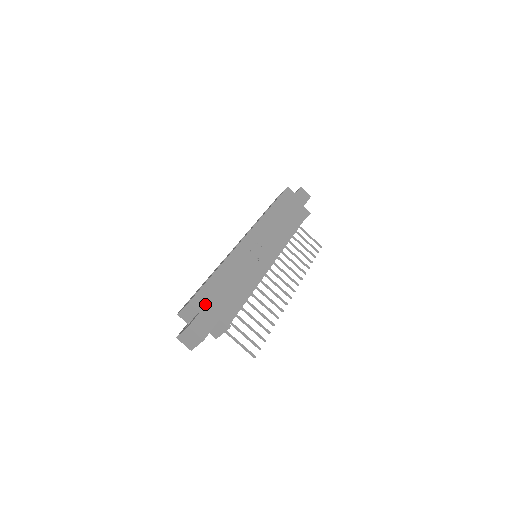
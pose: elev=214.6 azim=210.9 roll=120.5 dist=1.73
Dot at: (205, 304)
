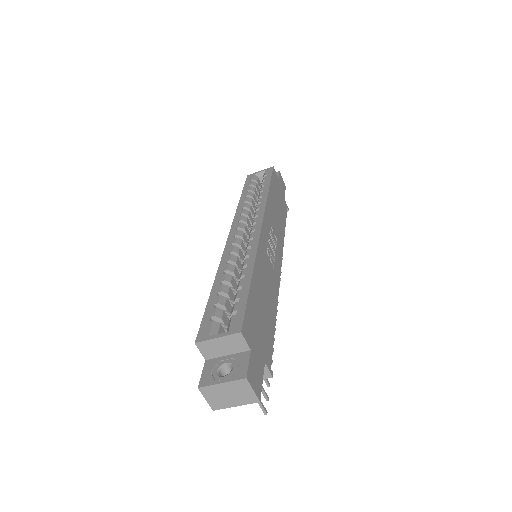
Dot at: (252, 335)
